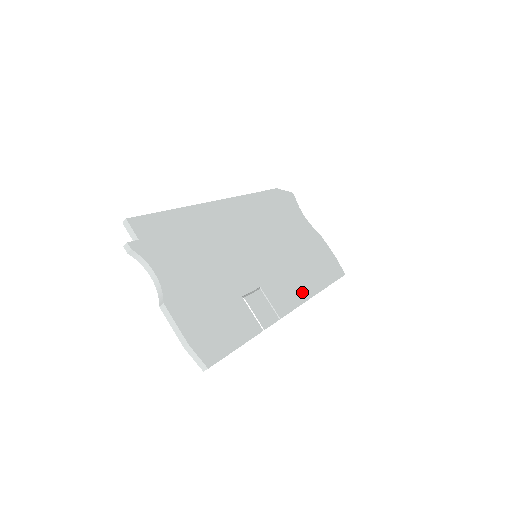
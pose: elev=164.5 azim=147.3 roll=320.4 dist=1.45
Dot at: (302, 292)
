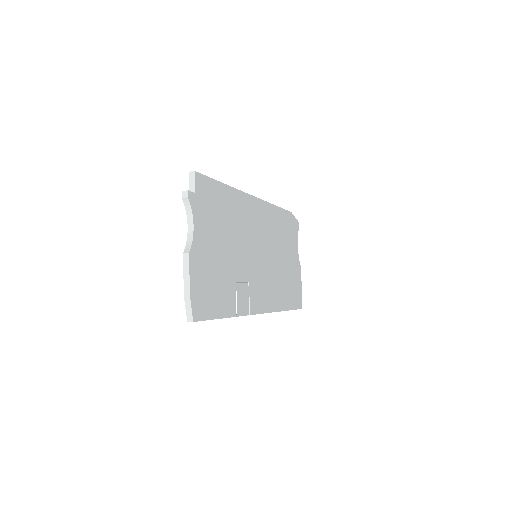
Dot at: (271, 304)
